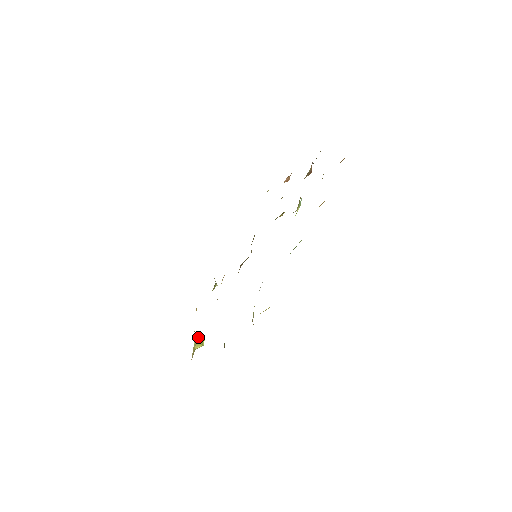
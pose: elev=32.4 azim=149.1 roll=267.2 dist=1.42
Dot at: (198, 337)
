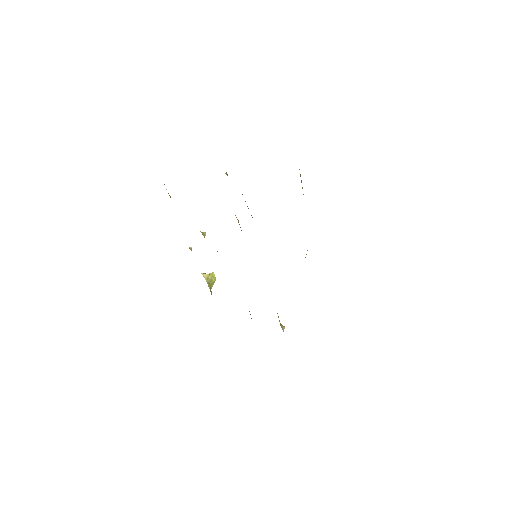
Dot at: (209, 279)
